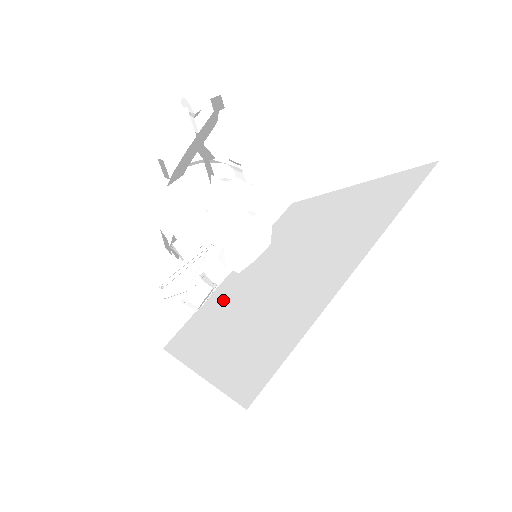
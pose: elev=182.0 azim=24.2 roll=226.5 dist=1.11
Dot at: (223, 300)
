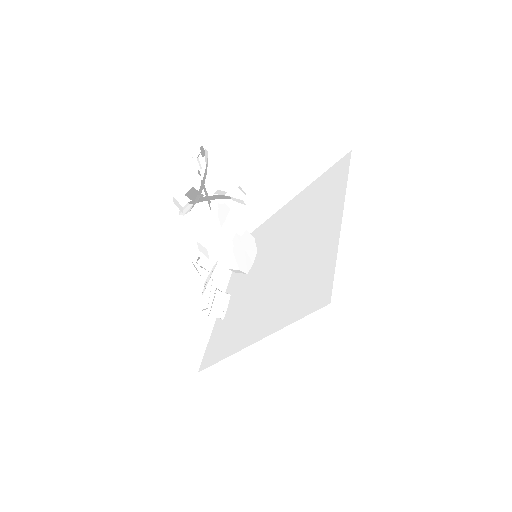
Dot at: (235, 309)
